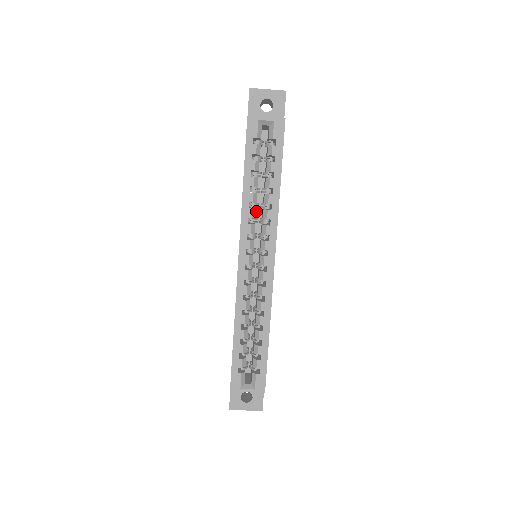
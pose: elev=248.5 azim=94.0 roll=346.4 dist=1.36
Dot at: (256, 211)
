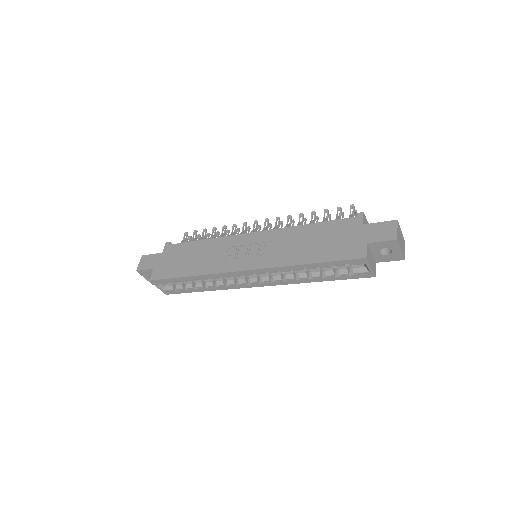
Dot at: occluded
